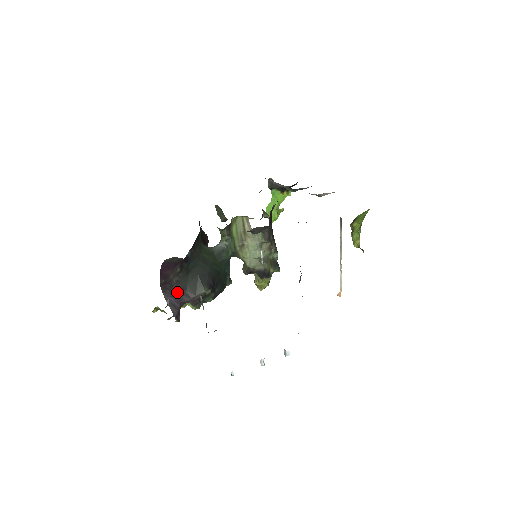
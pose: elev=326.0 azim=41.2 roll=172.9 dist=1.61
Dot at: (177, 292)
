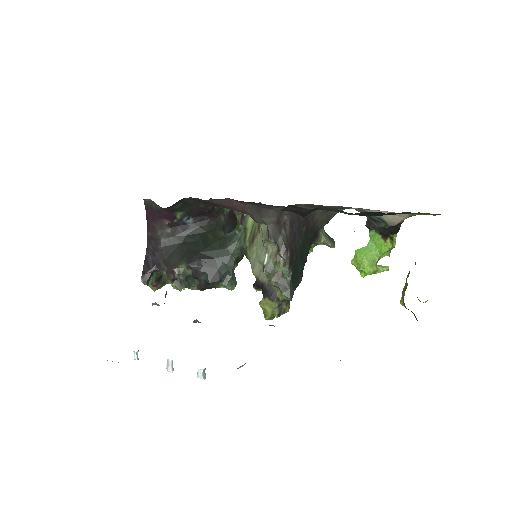
Dot at: (159, 254)
